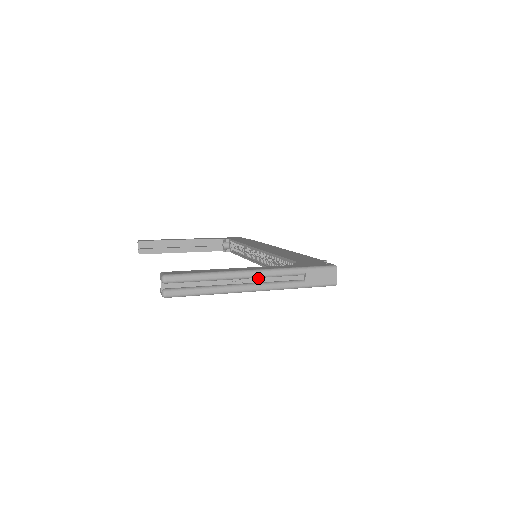
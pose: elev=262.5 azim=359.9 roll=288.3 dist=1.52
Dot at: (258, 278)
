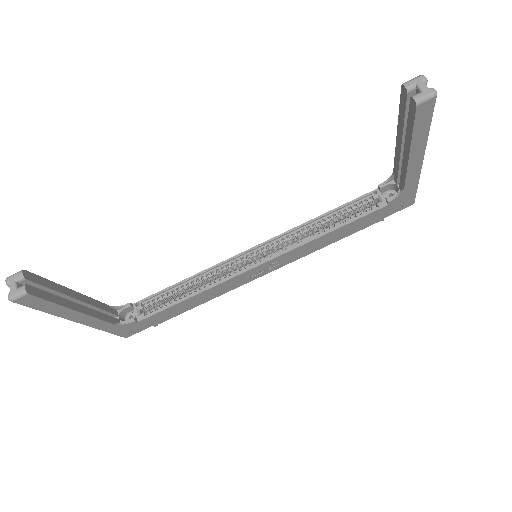
Dot at: occluded
